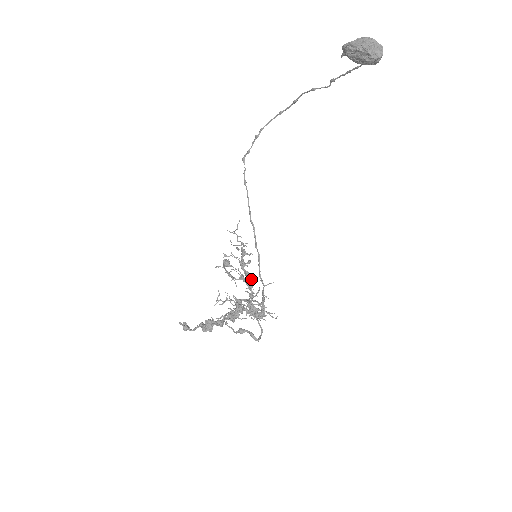
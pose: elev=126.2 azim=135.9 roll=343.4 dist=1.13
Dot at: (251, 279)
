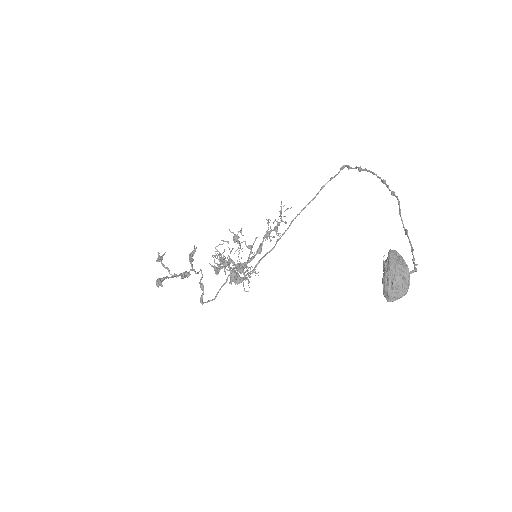
Dot at: (258, 252)
